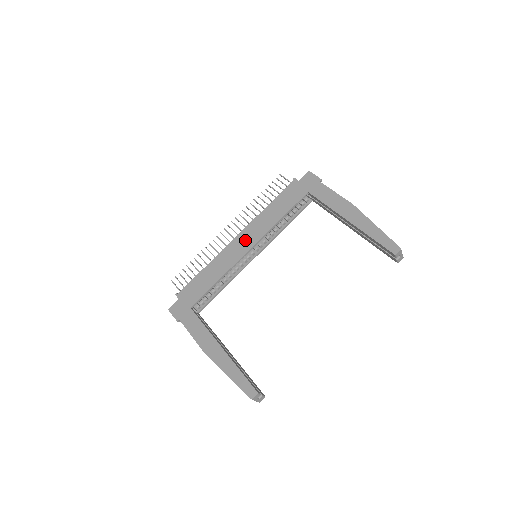
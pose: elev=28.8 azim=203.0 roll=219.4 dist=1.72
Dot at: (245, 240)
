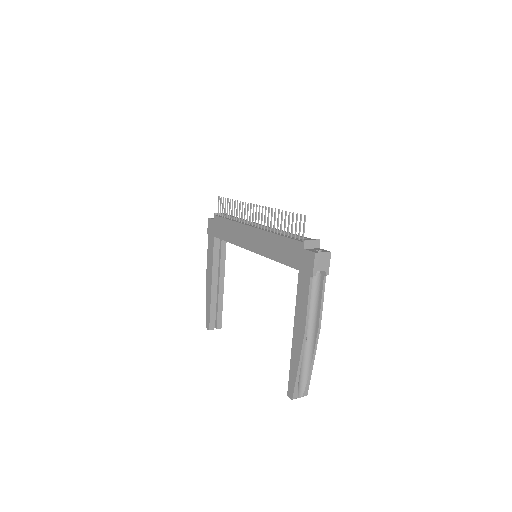
Dot at: (252, 239)
